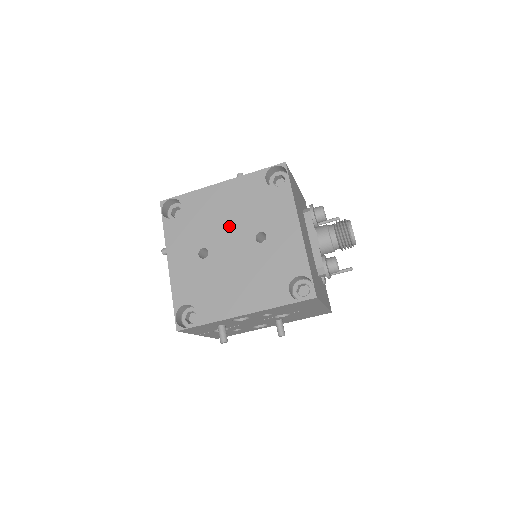
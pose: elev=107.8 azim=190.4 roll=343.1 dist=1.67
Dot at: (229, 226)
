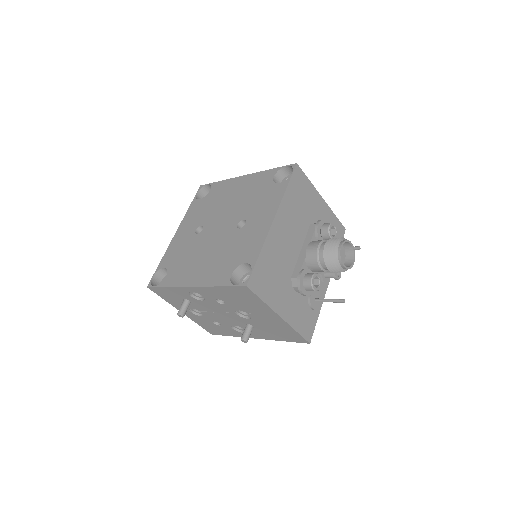
Dot at: (227, 211)
